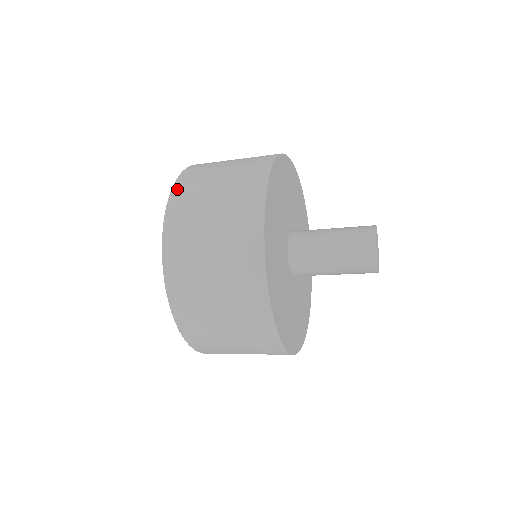
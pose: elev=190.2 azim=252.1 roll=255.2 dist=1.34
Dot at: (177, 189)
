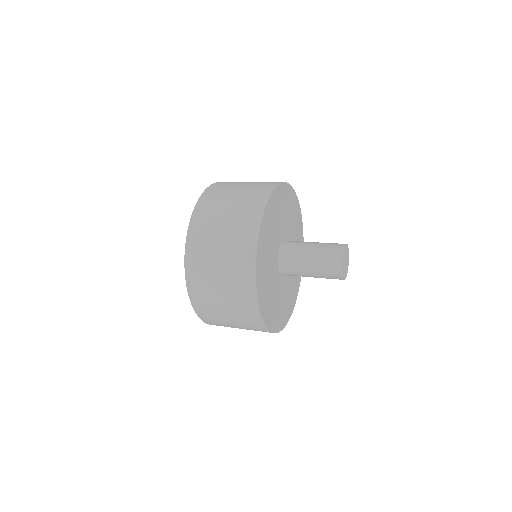
Dot at: (196, 215)
